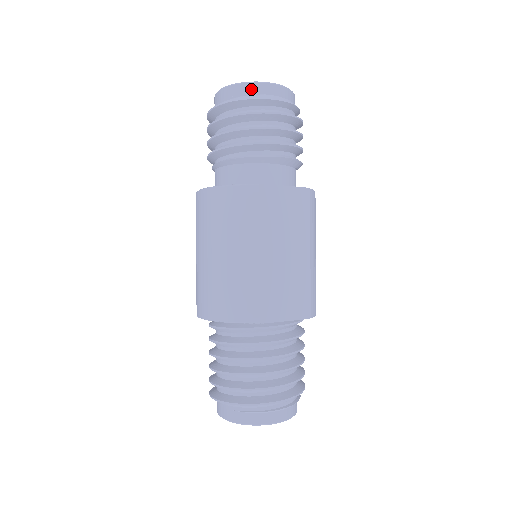
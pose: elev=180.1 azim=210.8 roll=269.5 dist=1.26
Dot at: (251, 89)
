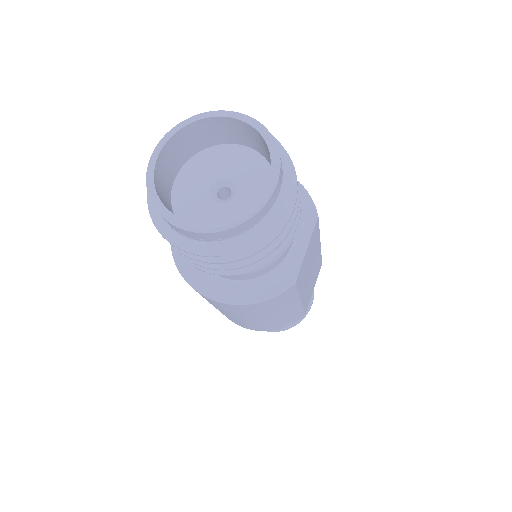
Dot at: (252, 223)
